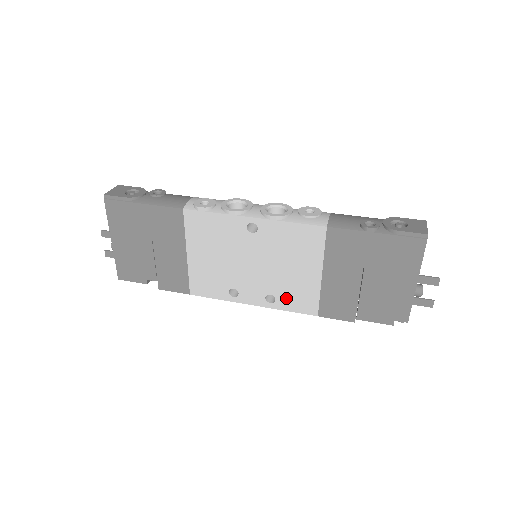
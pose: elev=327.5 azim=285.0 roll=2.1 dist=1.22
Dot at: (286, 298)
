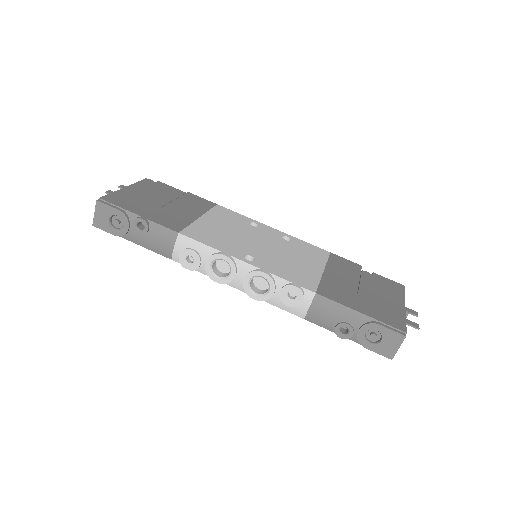
Dot at: occluded
